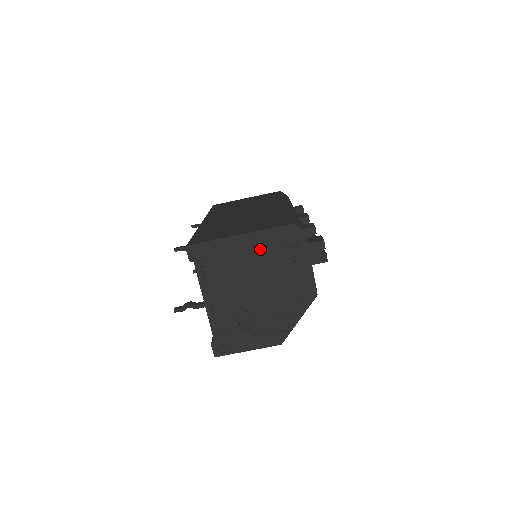
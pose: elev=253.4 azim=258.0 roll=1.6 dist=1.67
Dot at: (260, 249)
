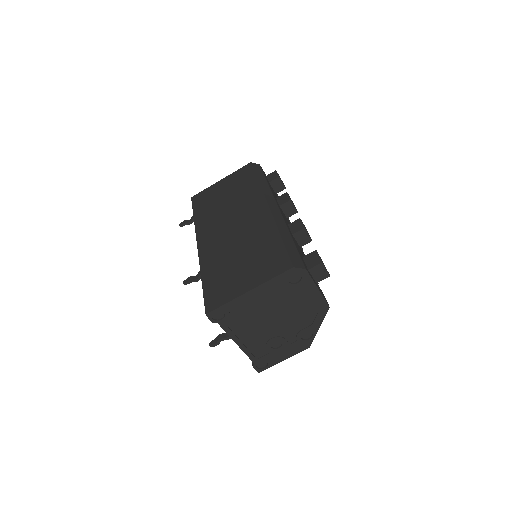
Dot at: (270, 294)
